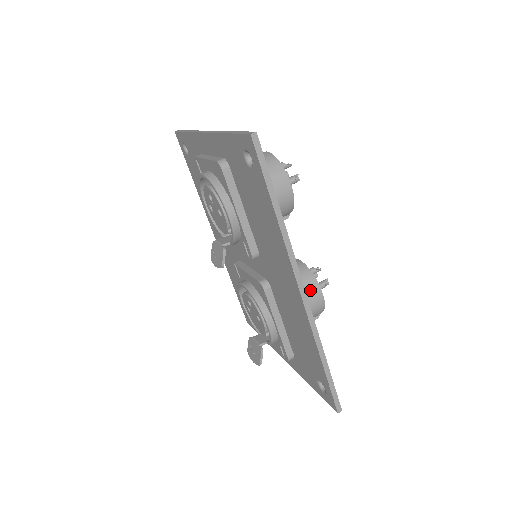
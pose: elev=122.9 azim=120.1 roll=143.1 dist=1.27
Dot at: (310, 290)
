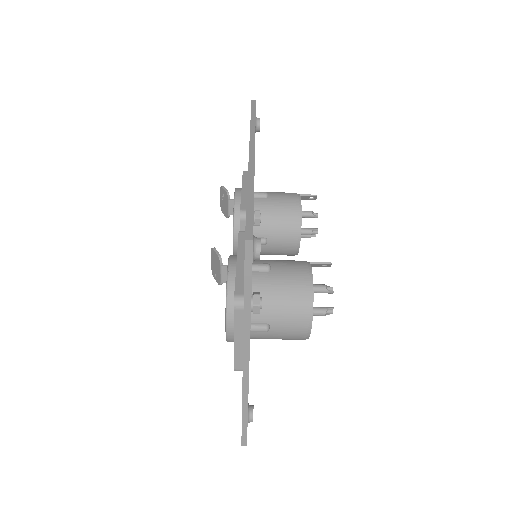
Dot at: occluded
